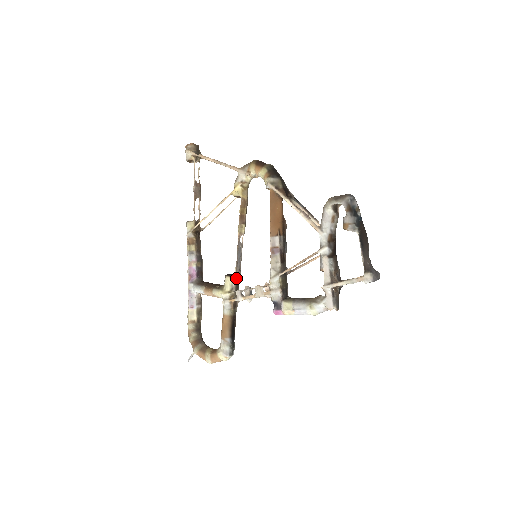
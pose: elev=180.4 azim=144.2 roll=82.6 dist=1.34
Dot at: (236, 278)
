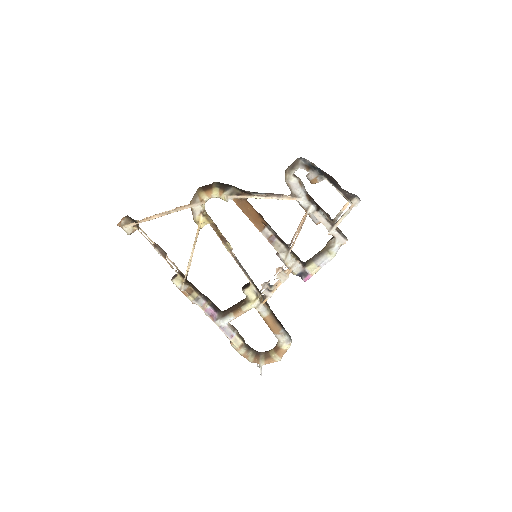
Dot at: (253, 284)
